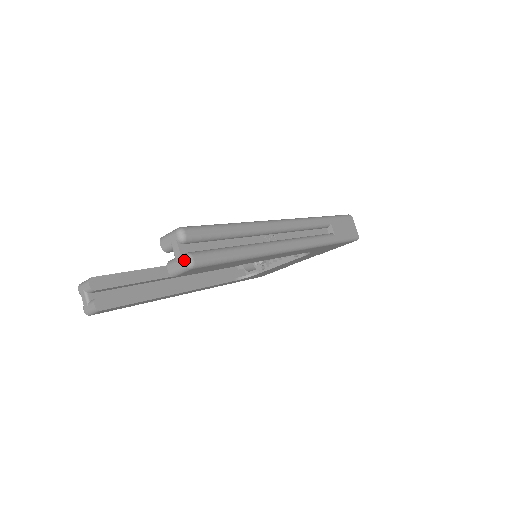
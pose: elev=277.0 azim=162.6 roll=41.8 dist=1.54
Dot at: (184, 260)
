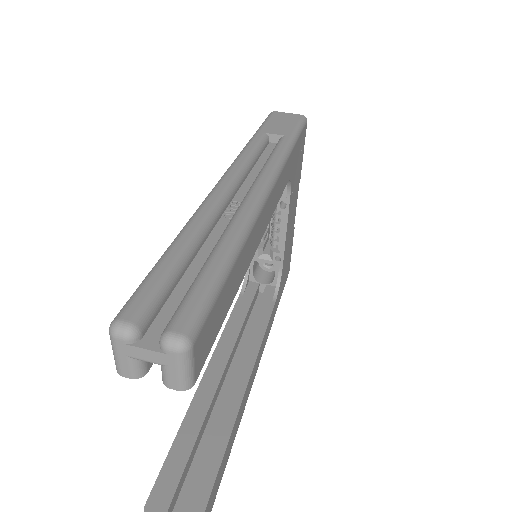
Dot at: (168, 351)
